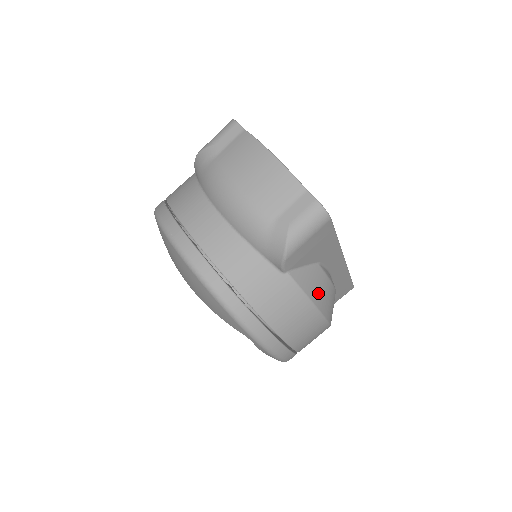
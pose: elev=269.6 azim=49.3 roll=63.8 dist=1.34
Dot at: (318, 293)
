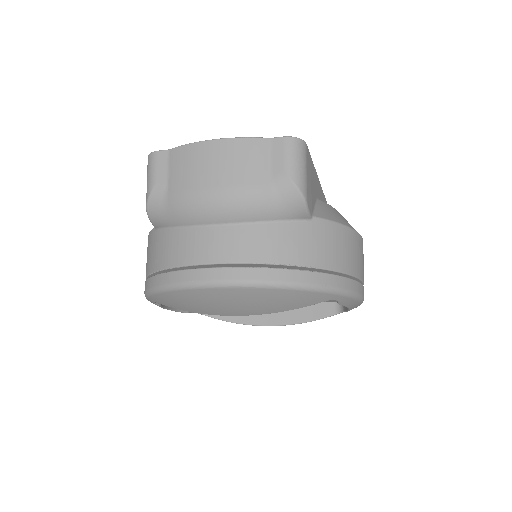
Dot at: (341, 218)
